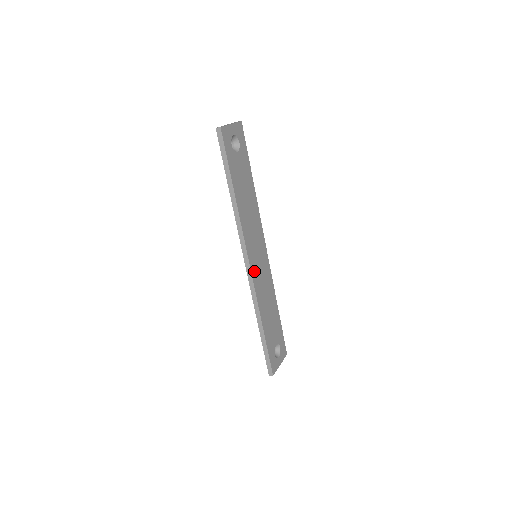
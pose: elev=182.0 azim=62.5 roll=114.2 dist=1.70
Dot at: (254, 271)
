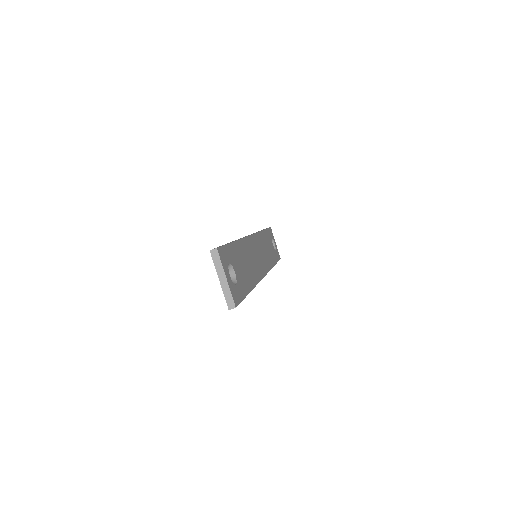
Dot at: (252, 242)
